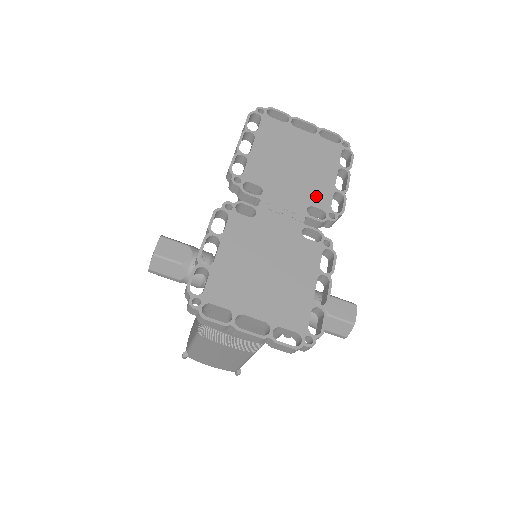
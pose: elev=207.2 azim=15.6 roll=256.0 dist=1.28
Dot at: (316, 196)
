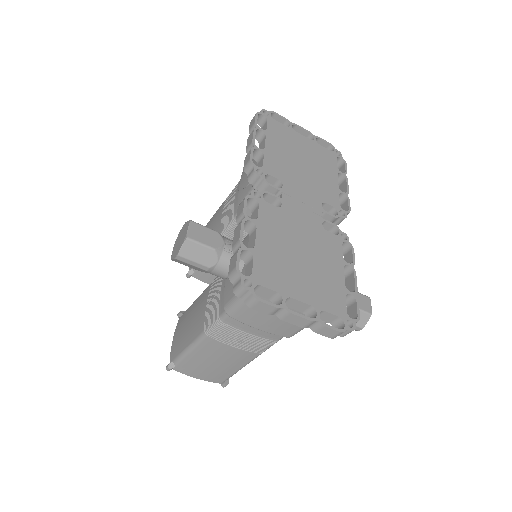
Dot at: (326, 194)
